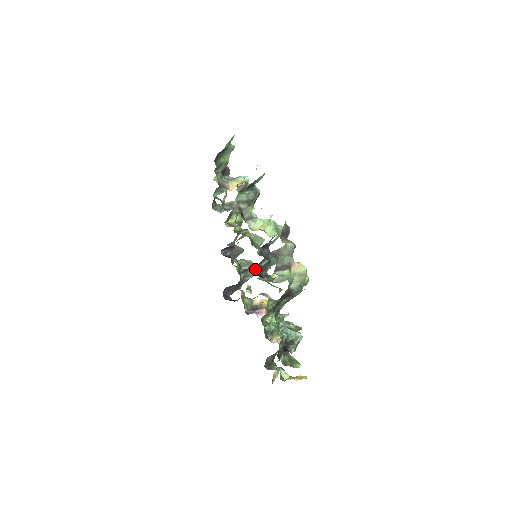
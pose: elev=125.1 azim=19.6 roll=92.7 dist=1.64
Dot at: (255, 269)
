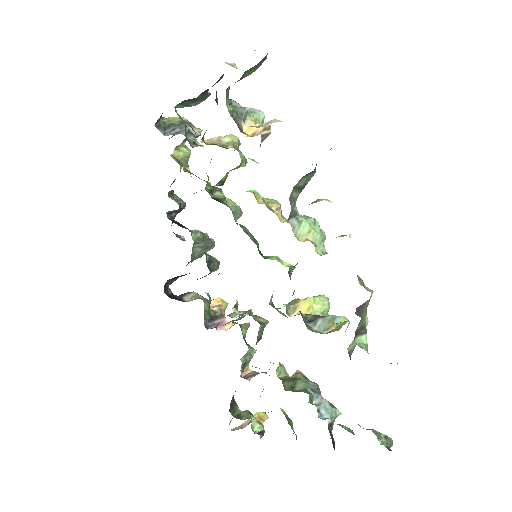
Dot at: (209, 247)
